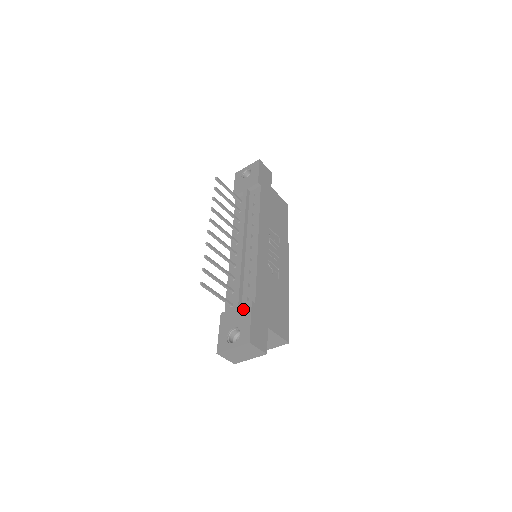
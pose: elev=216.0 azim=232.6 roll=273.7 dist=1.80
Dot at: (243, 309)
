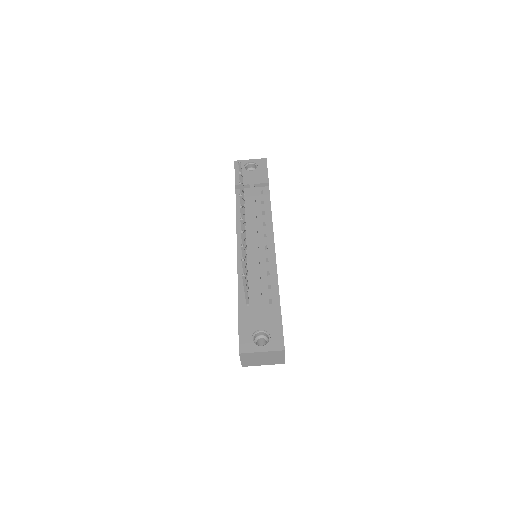
Dot at: (270, 312)
